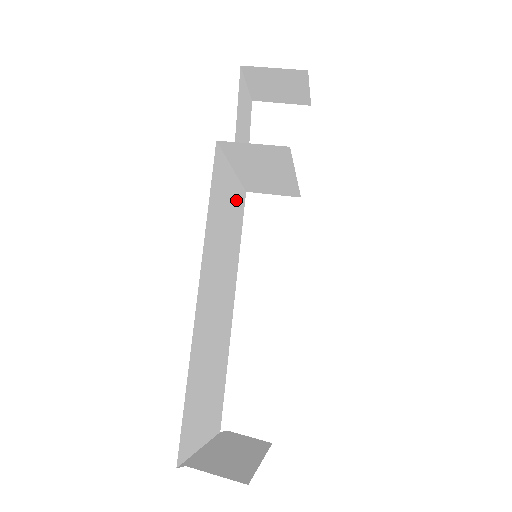
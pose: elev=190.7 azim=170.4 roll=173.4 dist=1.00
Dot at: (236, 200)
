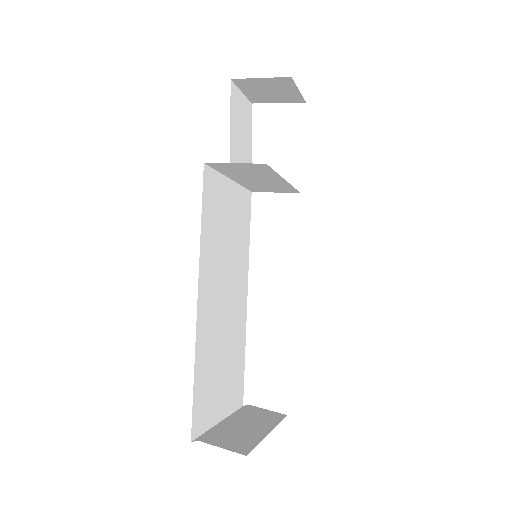
Dot at: (238, 204)
